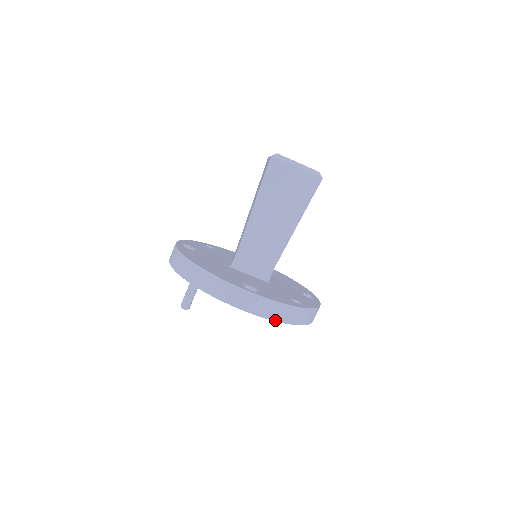
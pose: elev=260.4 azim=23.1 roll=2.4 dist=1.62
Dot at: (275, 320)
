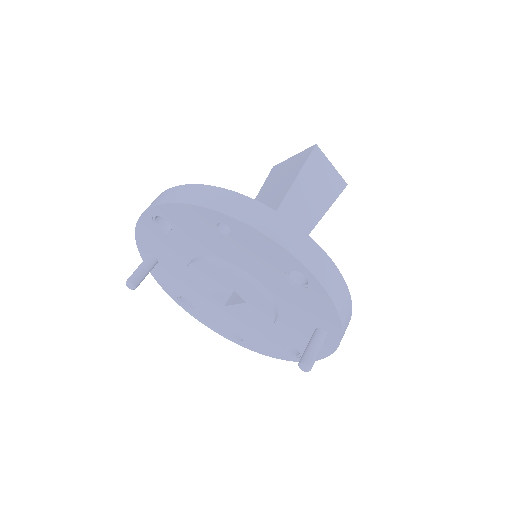
Dot at: (178, 202)
